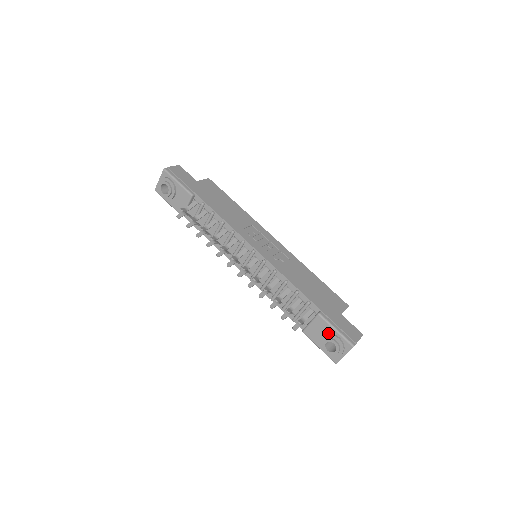
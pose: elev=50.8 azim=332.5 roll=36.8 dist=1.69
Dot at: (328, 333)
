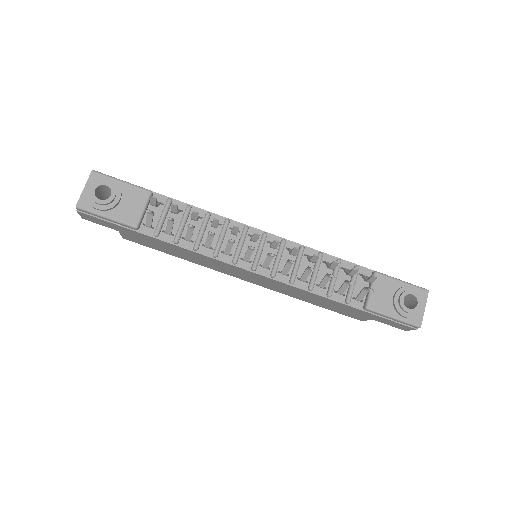
Dot at: (397, 289)
